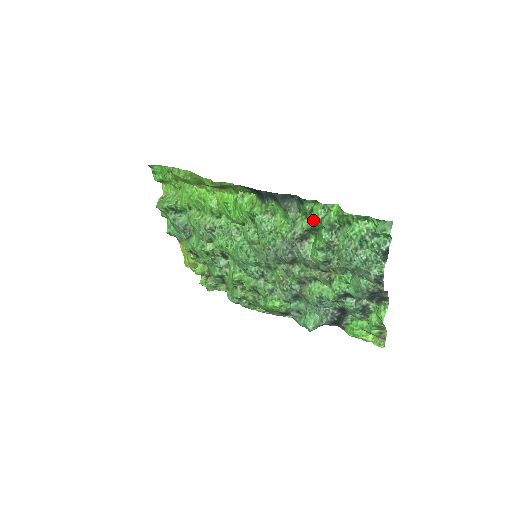
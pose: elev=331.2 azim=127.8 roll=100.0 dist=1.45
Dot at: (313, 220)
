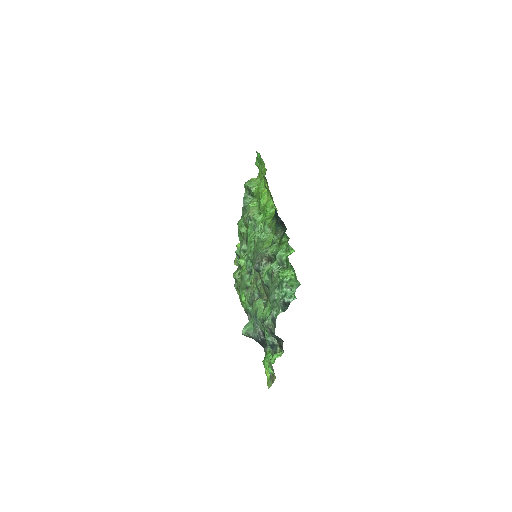
Dot at: (278, 250)
